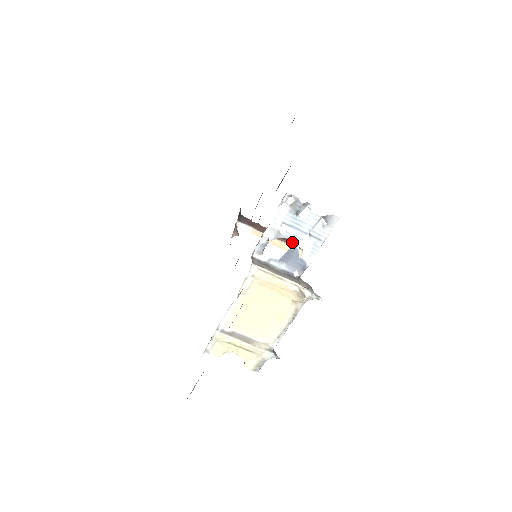
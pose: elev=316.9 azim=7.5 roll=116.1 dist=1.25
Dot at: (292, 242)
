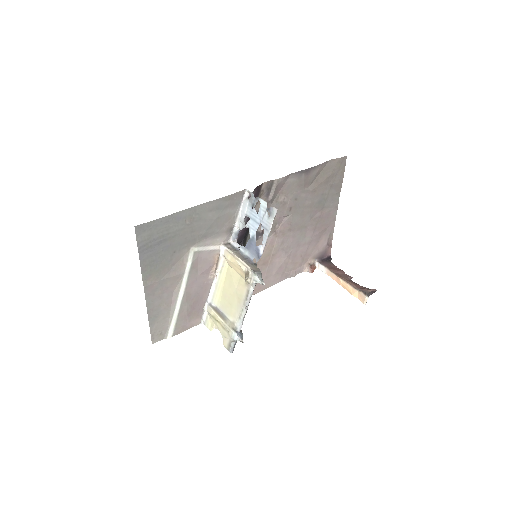
Dot at: (252, 231)
